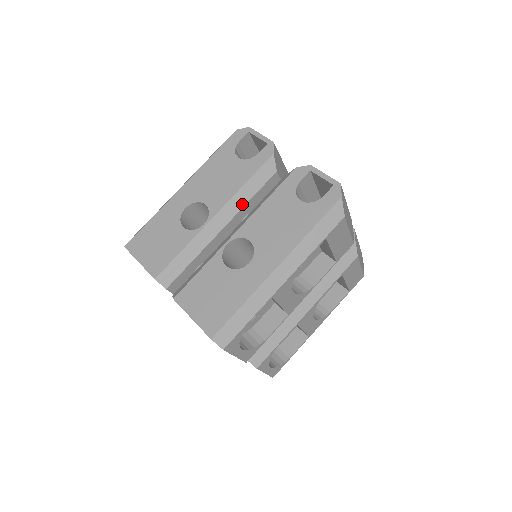
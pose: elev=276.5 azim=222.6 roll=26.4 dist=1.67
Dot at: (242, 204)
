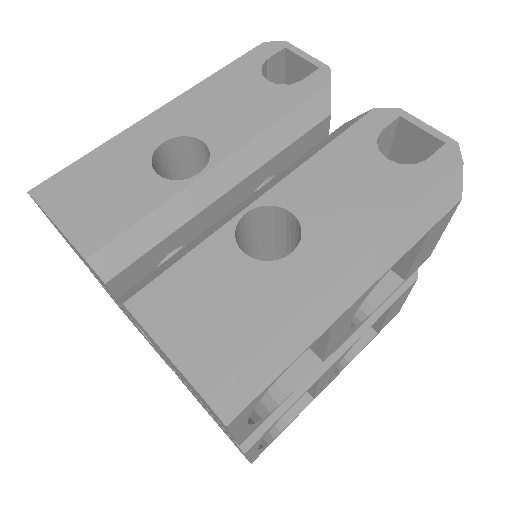
Dot at: (270, 153)
